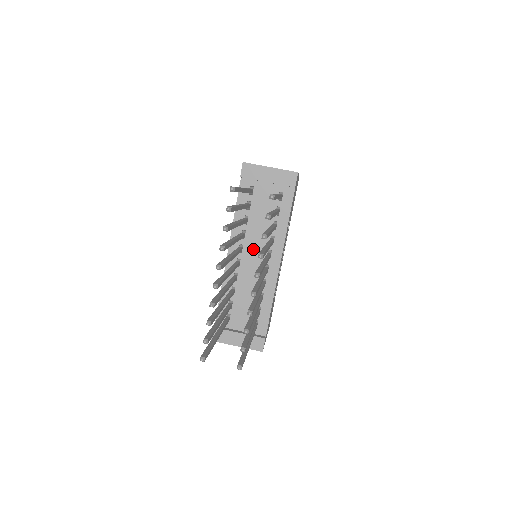
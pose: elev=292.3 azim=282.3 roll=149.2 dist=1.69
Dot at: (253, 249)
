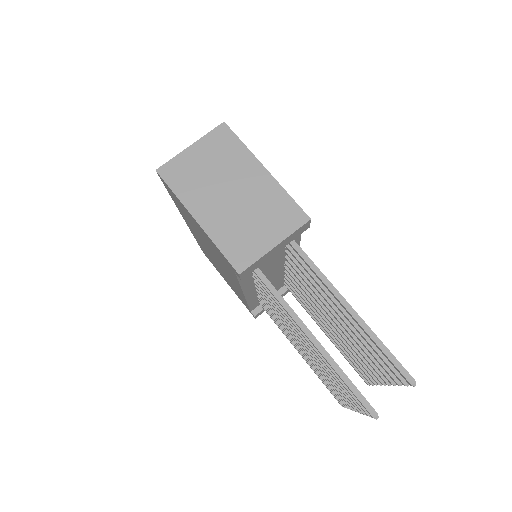
Dot at: (269, 274)
